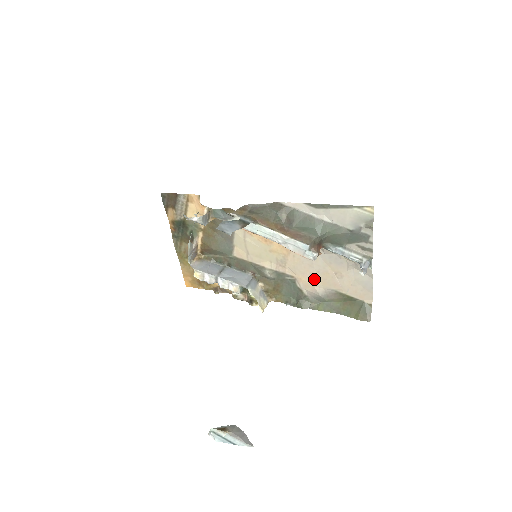
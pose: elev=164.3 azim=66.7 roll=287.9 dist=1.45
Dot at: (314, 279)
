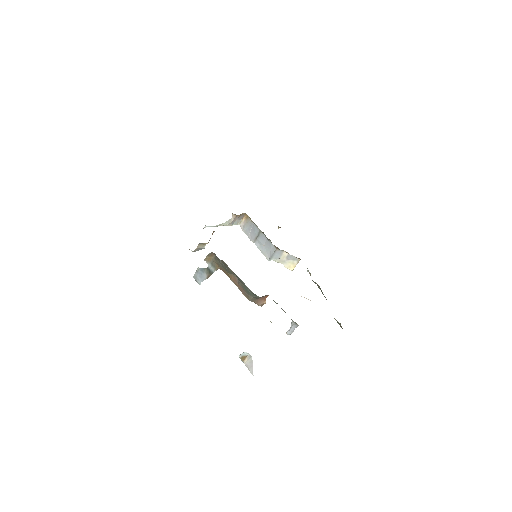
Dot at: occluded
